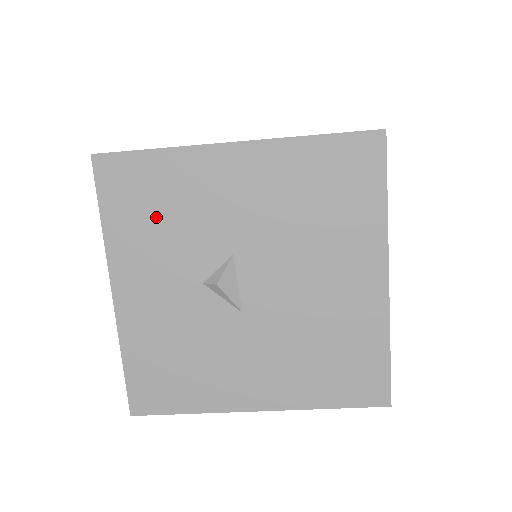
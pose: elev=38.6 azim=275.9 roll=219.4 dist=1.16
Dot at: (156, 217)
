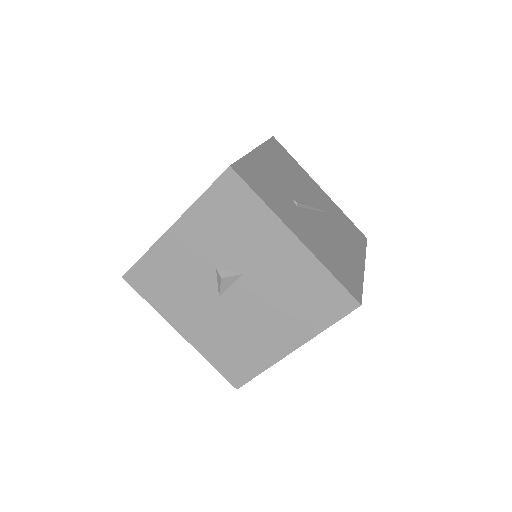
Dot at: (228, 223)
